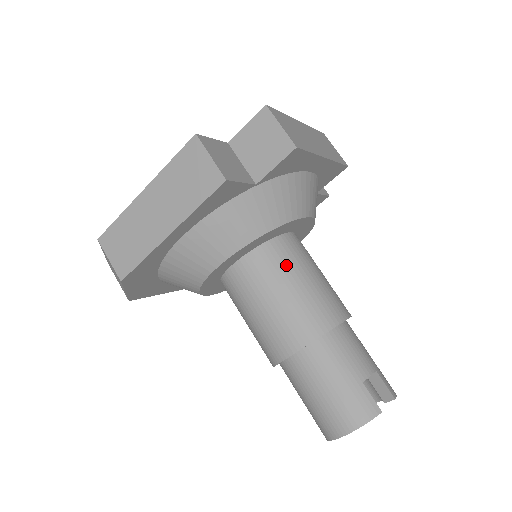
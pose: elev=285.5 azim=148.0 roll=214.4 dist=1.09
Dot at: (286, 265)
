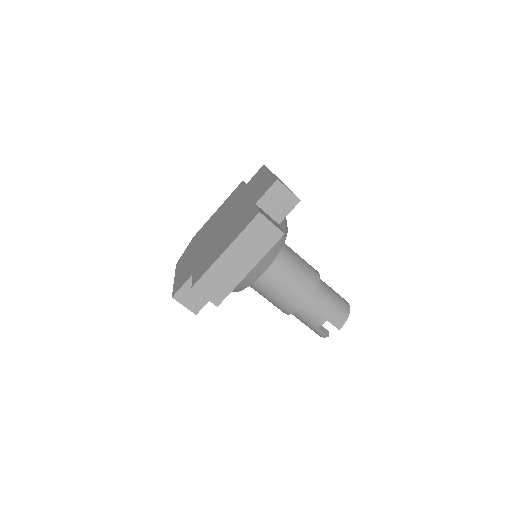
Dot at: (261, 289)
